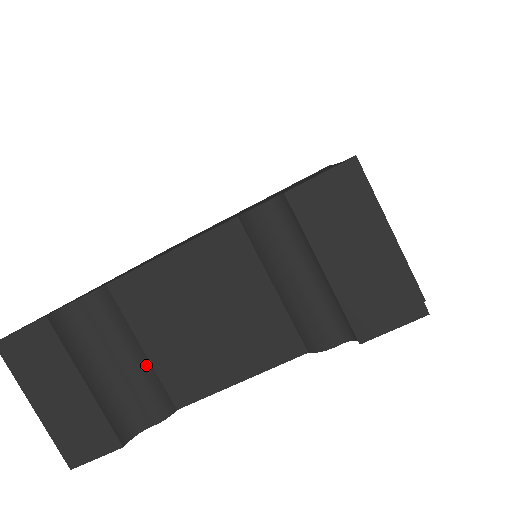
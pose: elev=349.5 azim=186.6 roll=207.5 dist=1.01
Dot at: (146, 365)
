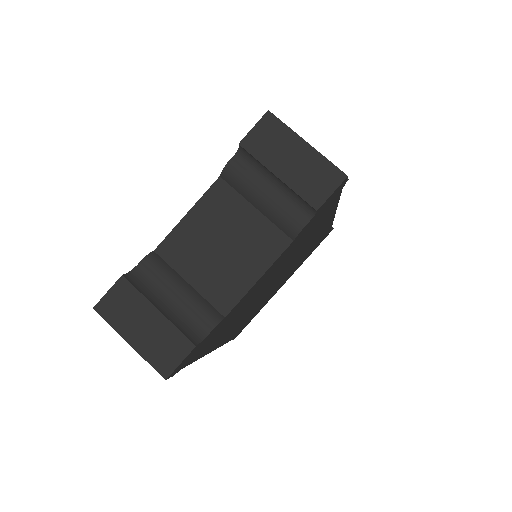
Dot at: (194, 293)
